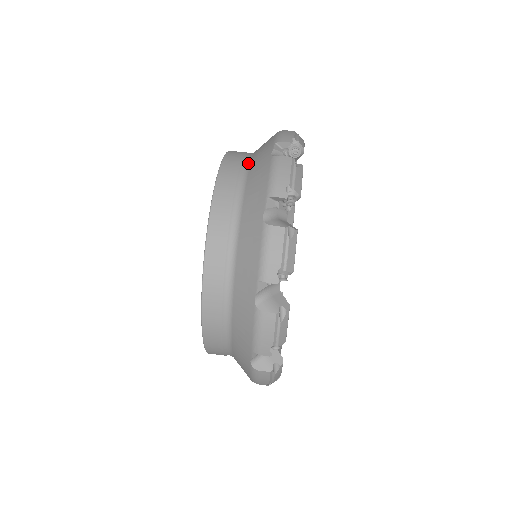
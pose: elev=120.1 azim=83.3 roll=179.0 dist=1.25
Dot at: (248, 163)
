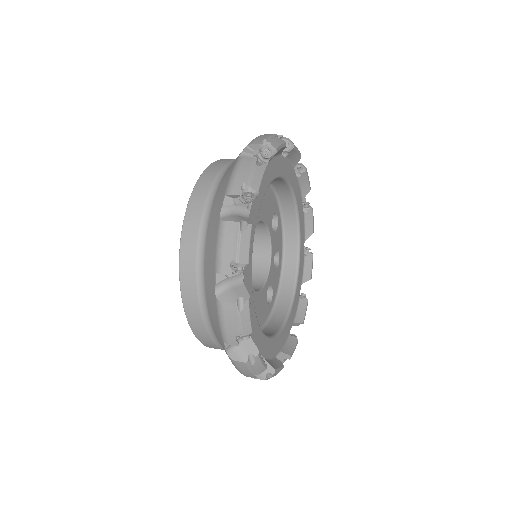
Dot at: occluded
